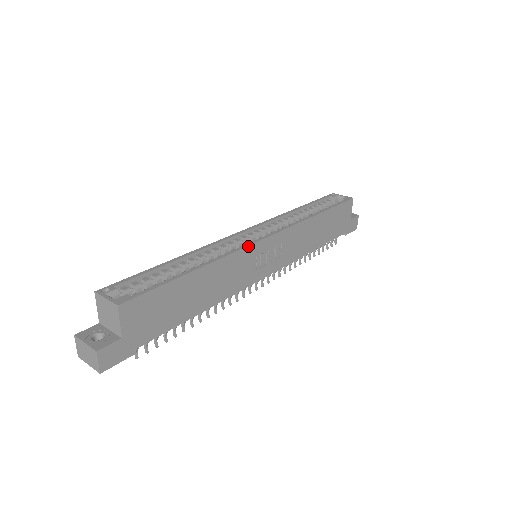
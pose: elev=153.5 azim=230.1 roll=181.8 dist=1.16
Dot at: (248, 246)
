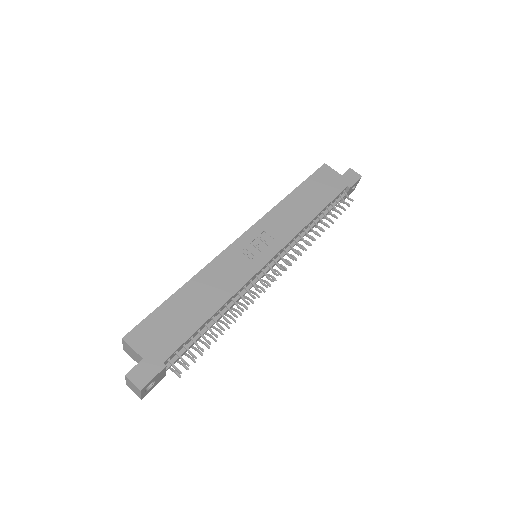
Dot at: (224, 251)
